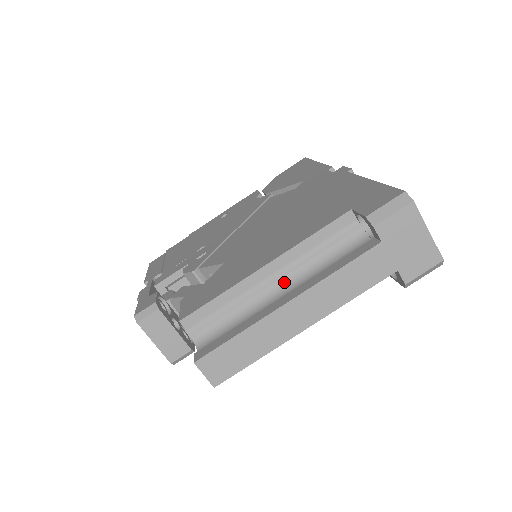
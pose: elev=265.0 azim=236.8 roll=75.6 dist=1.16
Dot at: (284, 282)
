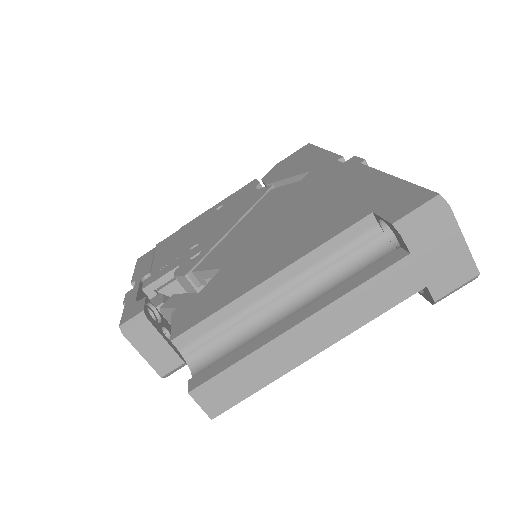
Dot at: (292, 296)
